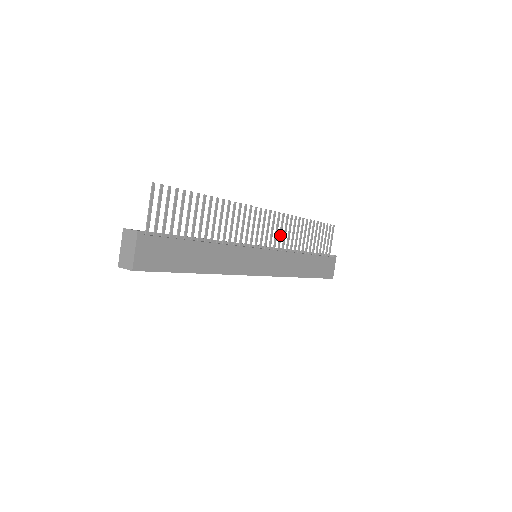
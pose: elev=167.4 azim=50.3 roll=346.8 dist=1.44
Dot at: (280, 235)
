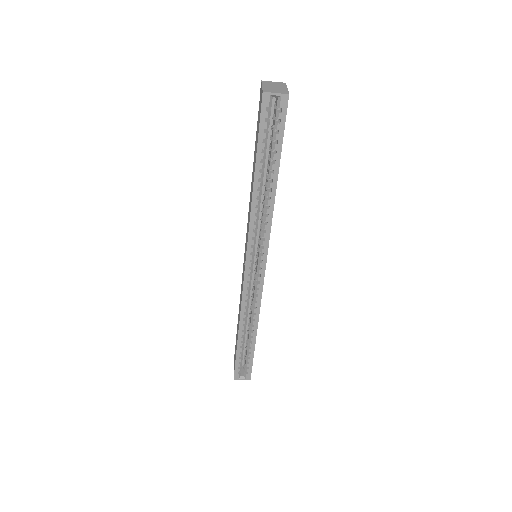
Dot at: occluded
